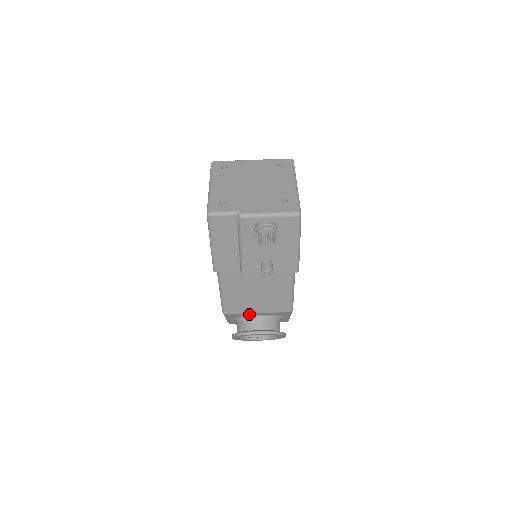
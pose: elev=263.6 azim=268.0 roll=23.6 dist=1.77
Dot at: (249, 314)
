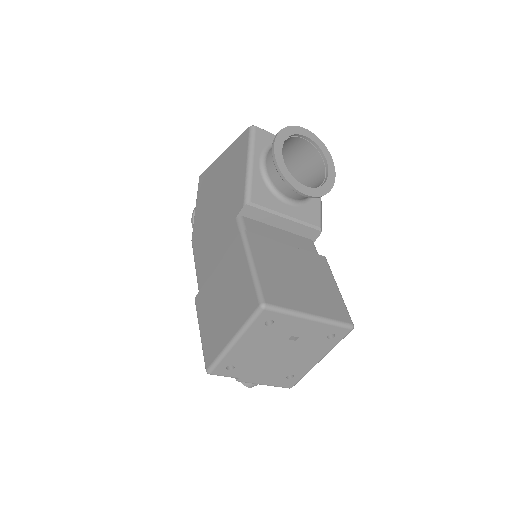
Dot at: occluded
